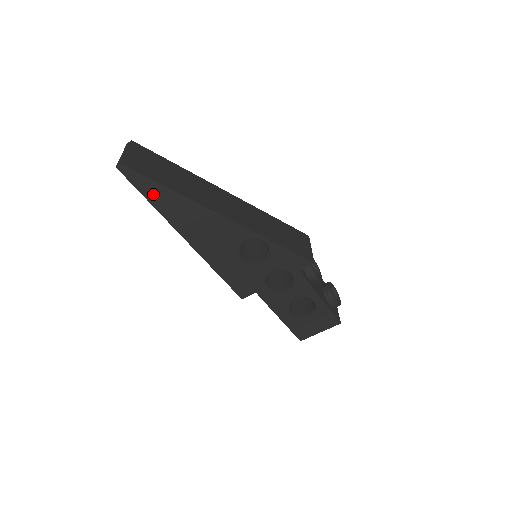
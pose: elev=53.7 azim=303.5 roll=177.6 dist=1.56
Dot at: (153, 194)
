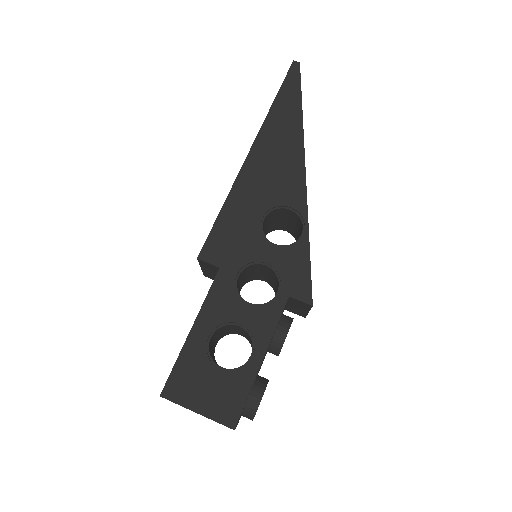
Dot at: (286, 99)
